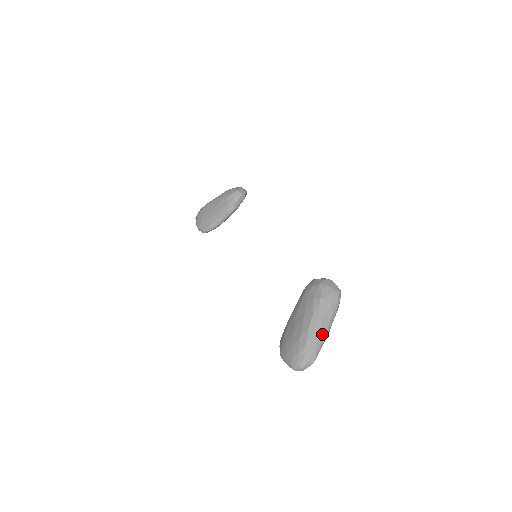
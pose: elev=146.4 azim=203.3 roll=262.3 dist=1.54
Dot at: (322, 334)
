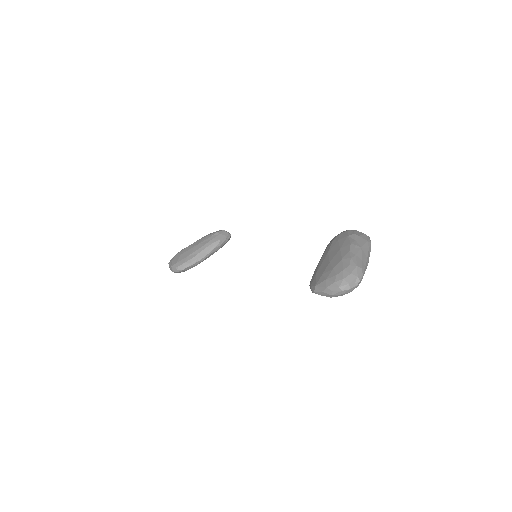
Dot at: (364, 259)
